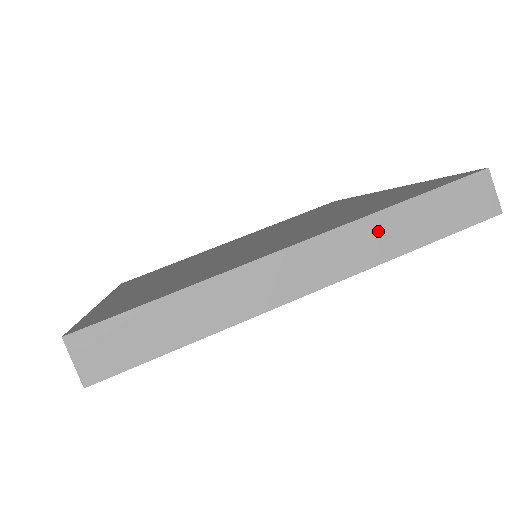
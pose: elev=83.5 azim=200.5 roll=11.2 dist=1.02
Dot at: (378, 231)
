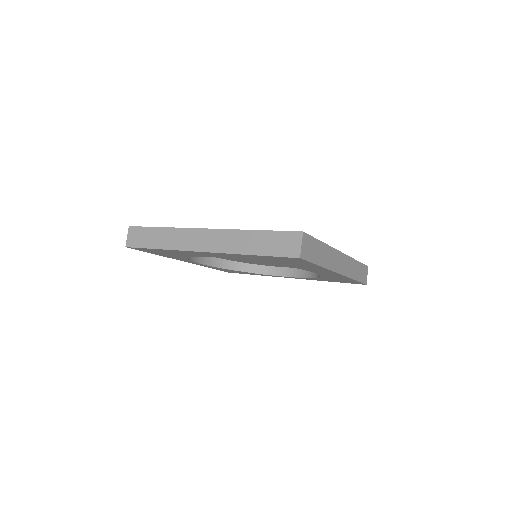
Dot at: (239, 238)
